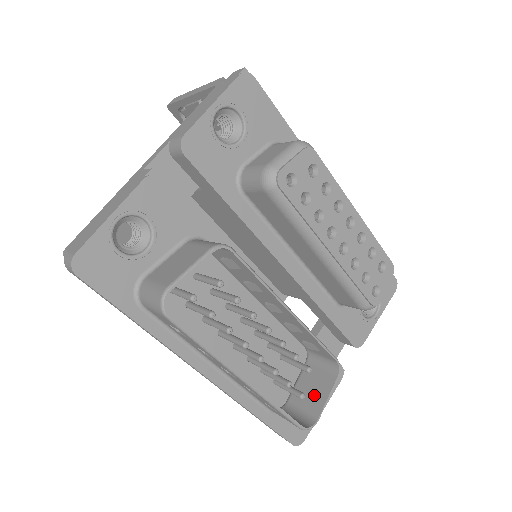
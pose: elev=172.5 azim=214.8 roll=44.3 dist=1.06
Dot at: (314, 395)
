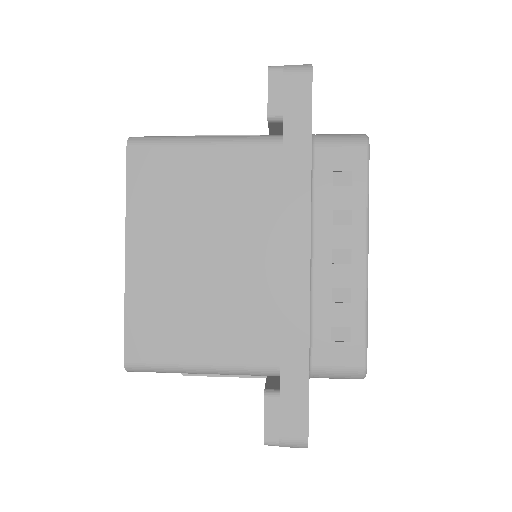
Dot at: occluded
